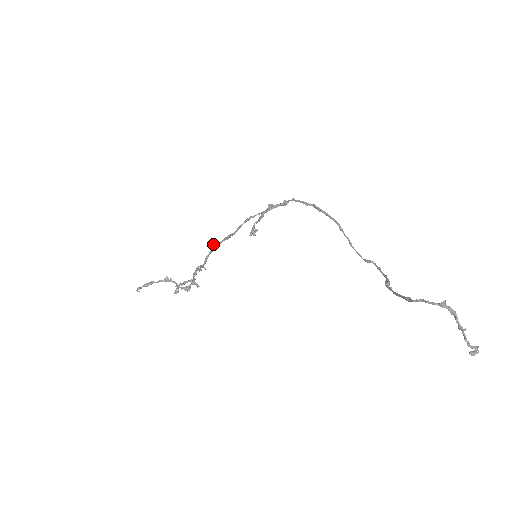
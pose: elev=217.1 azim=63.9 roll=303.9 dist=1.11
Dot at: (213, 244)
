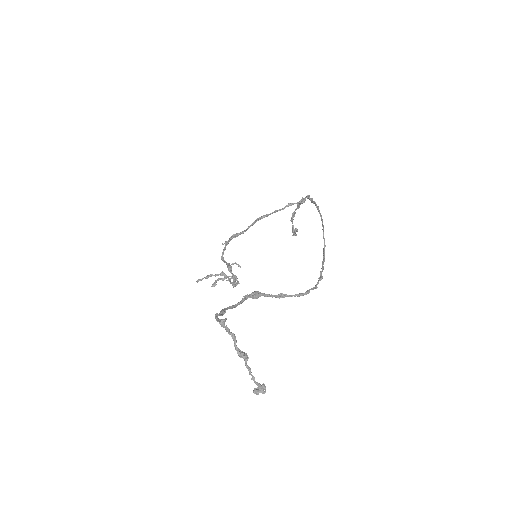
Dot at: (225, 242)
